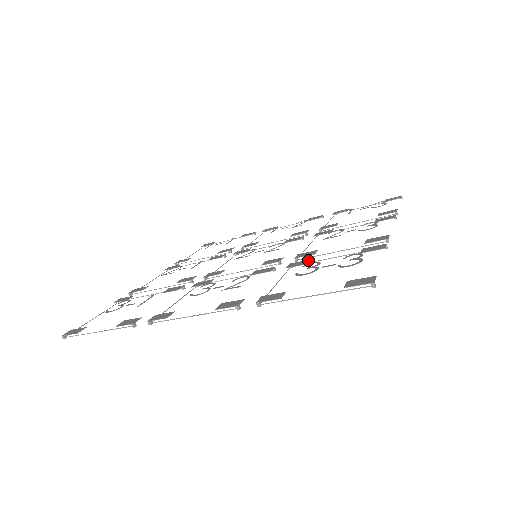
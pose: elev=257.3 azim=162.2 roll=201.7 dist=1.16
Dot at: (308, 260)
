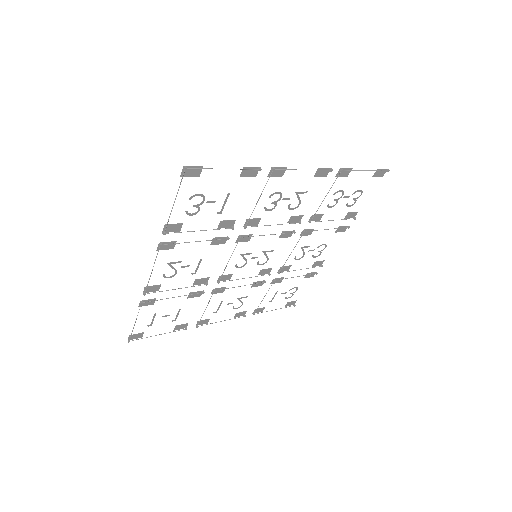
Dot at: (319, 219)
